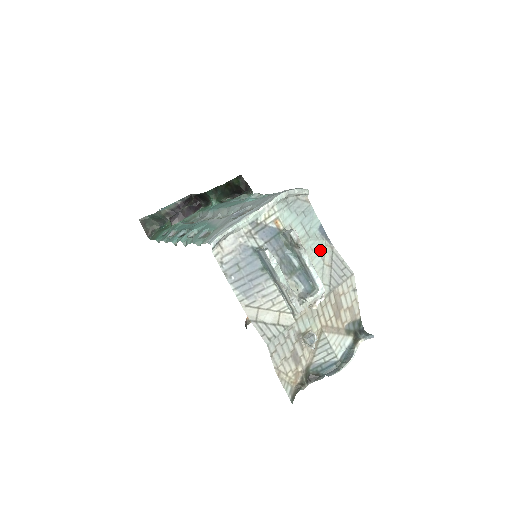
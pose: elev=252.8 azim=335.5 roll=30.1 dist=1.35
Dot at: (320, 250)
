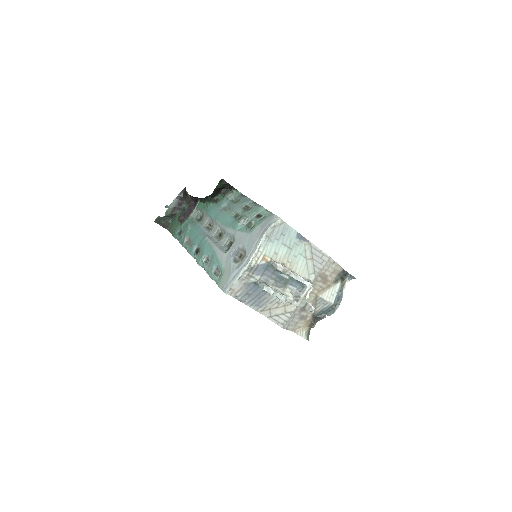
Dot at: (301, 252)
